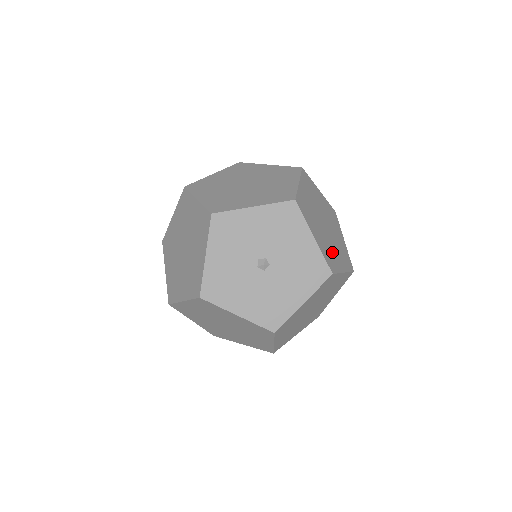
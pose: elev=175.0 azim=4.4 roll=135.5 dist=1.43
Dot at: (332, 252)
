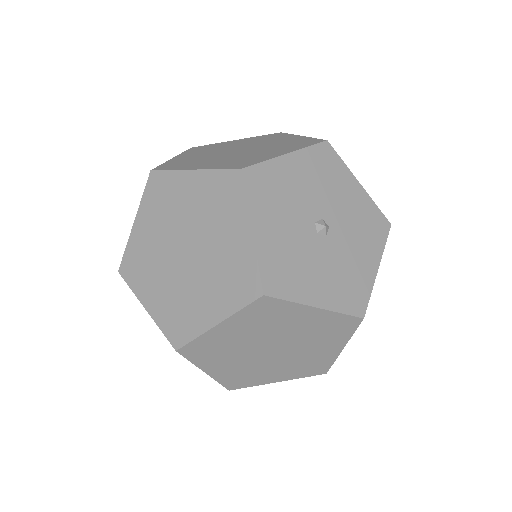
Dot at: occluded
